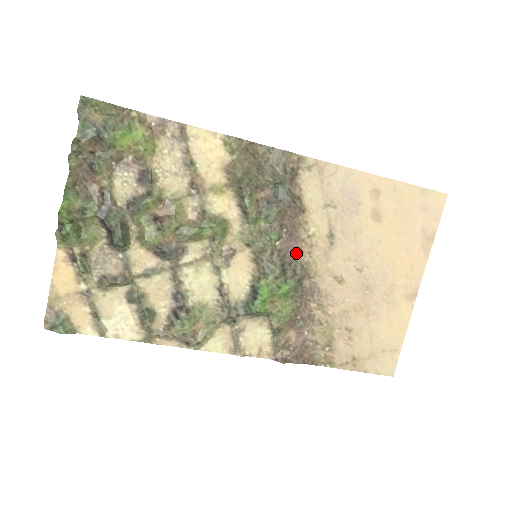
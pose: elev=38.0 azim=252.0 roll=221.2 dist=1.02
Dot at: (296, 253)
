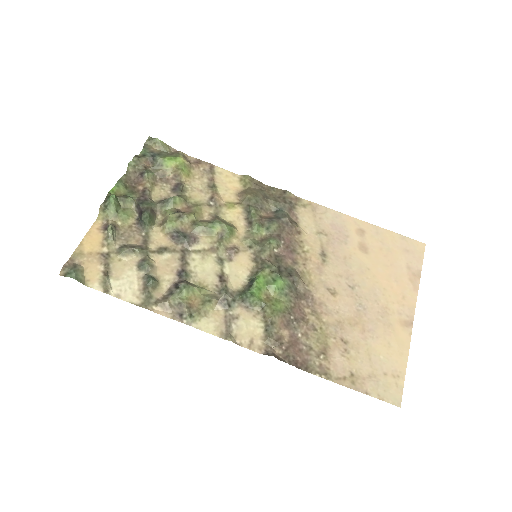
Dot at: (292, 262)
